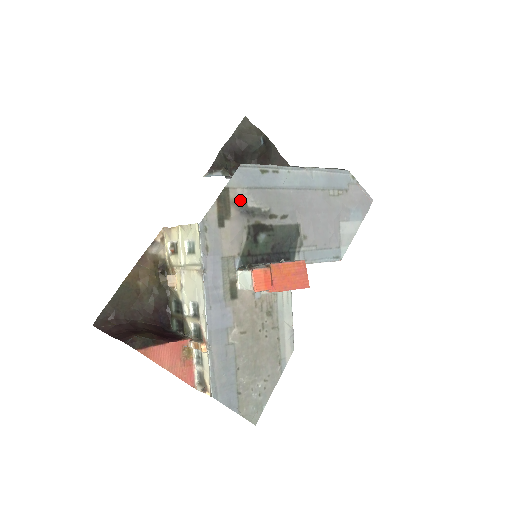
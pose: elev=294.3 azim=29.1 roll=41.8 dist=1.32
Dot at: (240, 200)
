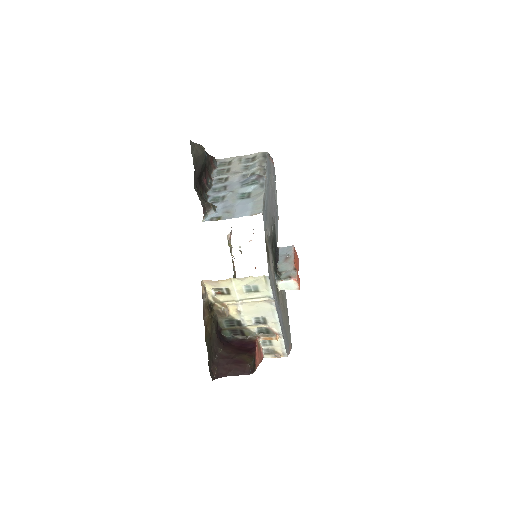
Dot at: (268, 238)
